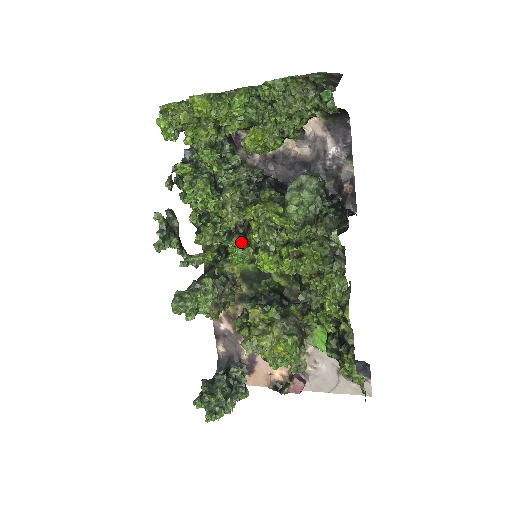
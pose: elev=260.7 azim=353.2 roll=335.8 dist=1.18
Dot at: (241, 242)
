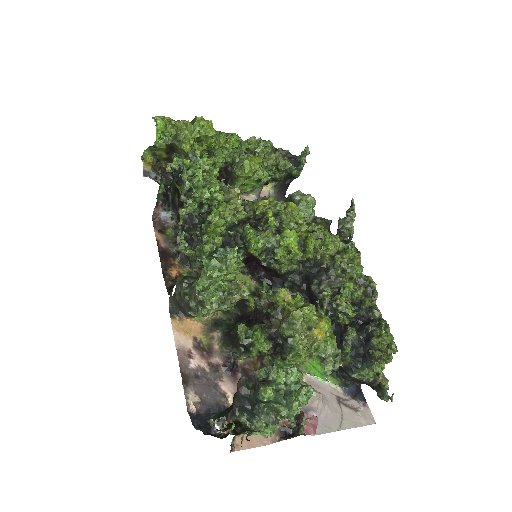
Dot at: occluded
